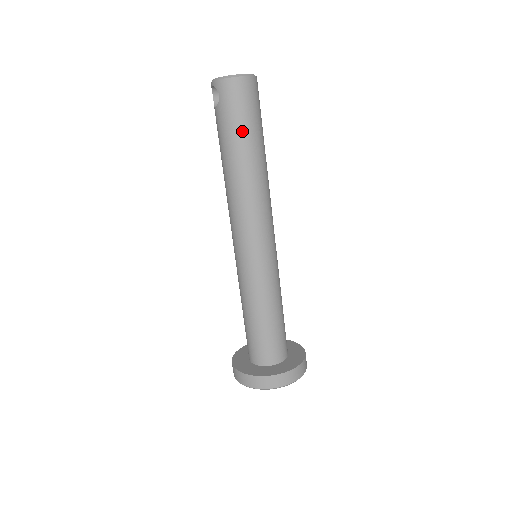
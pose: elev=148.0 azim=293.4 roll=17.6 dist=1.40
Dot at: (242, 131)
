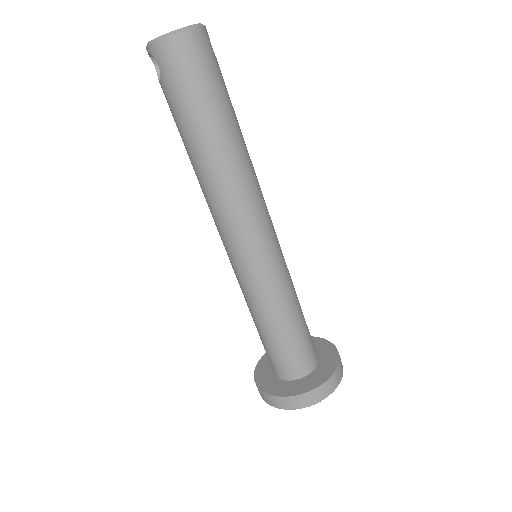
Dot at: (199, 108)
